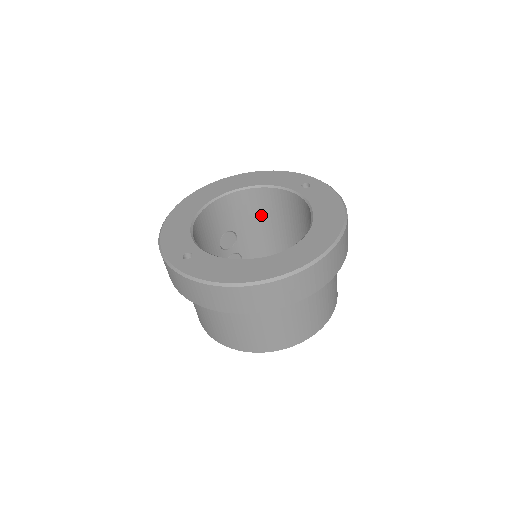
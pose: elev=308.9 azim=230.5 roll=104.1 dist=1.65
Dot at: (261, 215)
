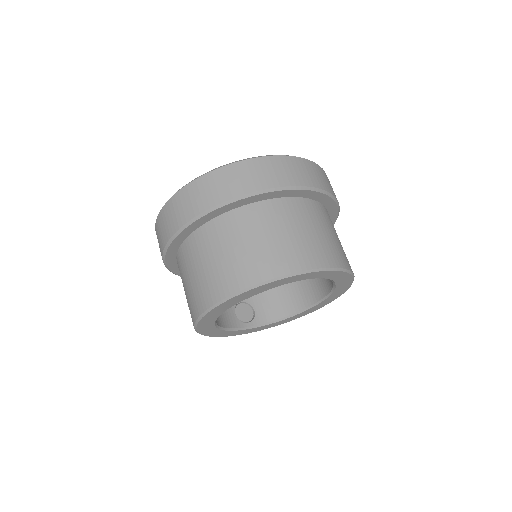
Dot at: occluded
